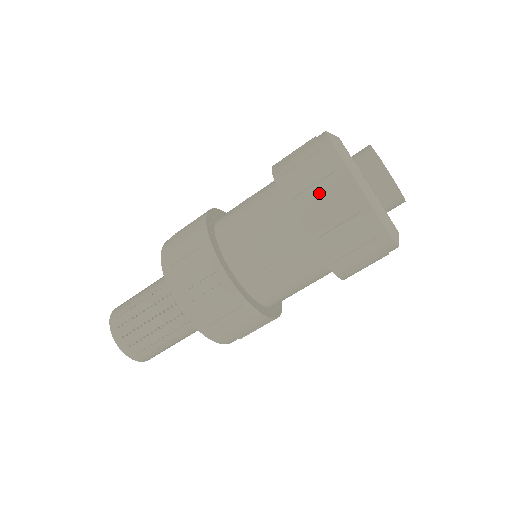
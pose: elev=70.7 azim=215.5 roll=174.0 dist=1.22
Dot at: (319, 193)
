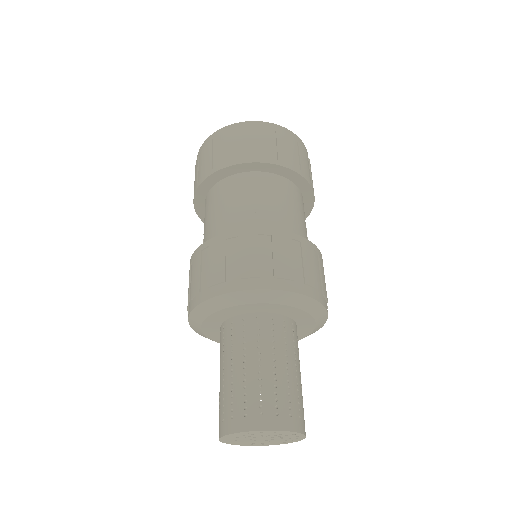
Dot at: (219, 150)
